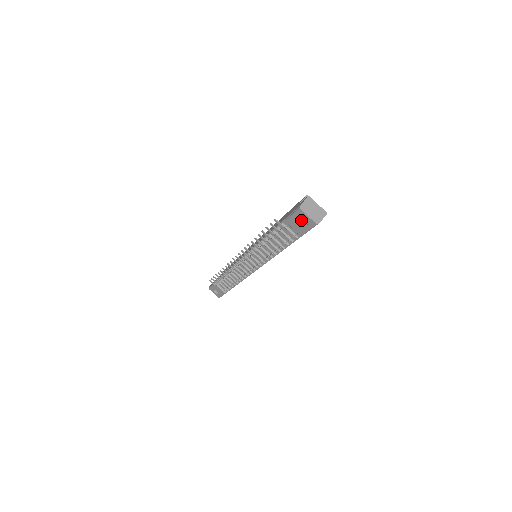
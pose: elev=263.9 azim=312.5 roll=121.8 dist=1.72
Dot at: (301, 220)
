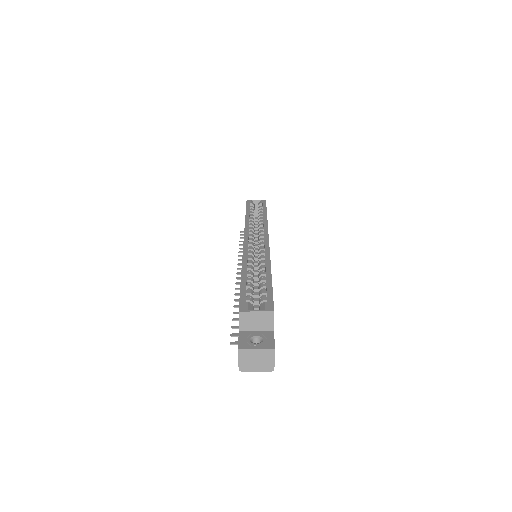
Dot at: occluded
